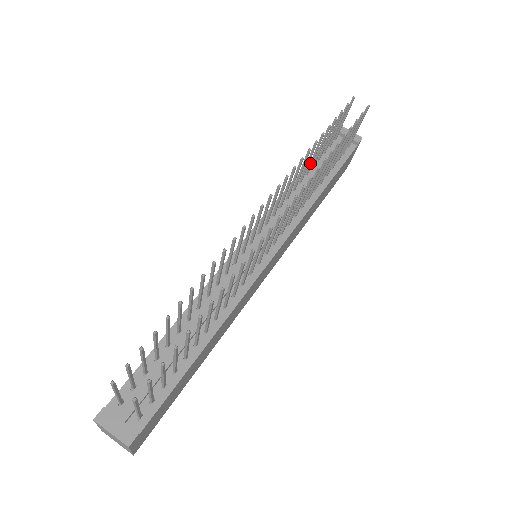
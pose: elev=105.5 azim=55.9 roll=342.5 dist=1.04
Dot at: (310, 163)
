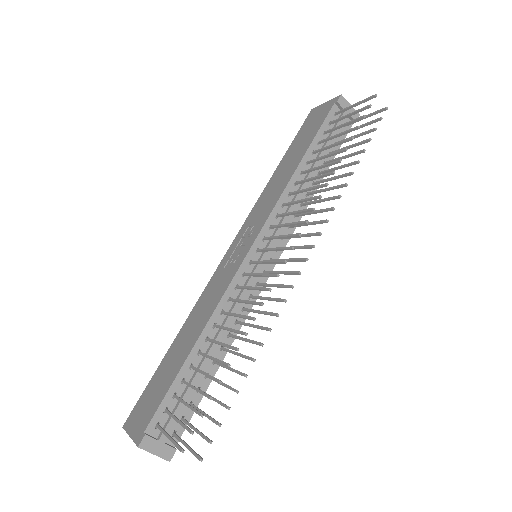
Dot at: (317, 159)
